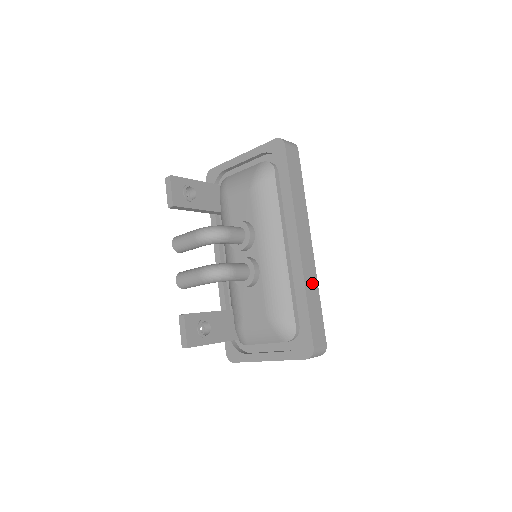
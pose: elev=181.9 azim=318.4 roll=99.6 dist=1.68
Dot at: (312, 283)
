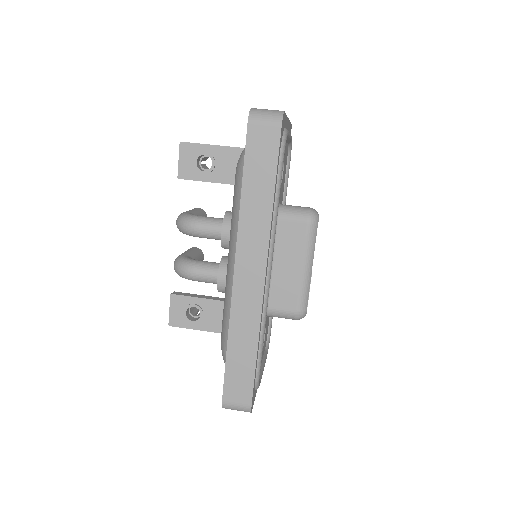
Dot at: (247, 327)
